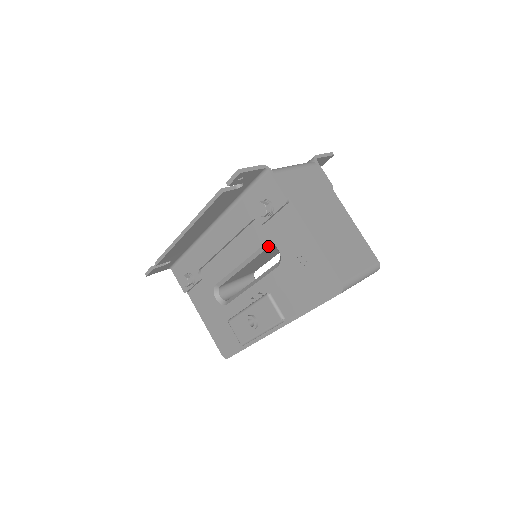
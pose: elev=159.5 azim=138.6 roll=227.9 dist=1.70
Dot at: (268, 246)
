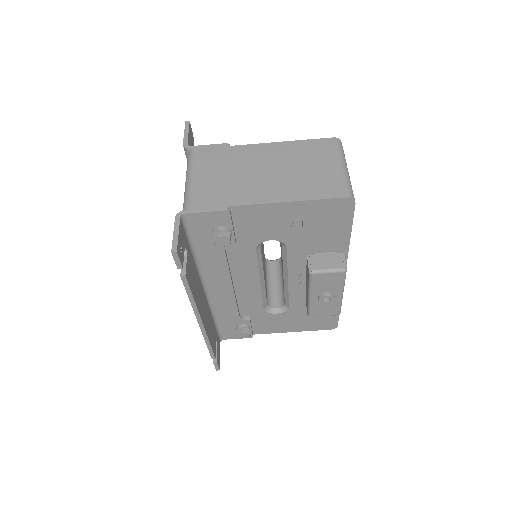
Dot at: (259, 247)
